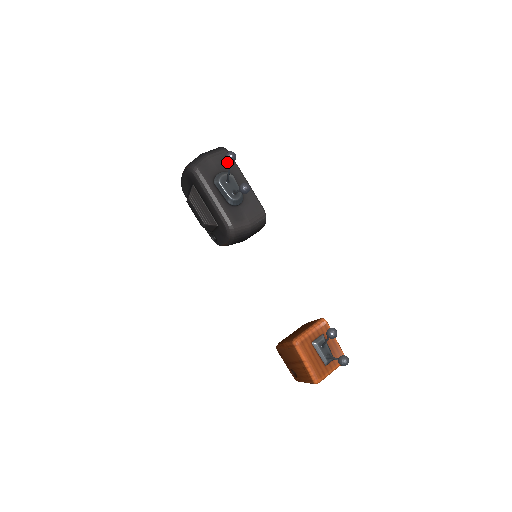
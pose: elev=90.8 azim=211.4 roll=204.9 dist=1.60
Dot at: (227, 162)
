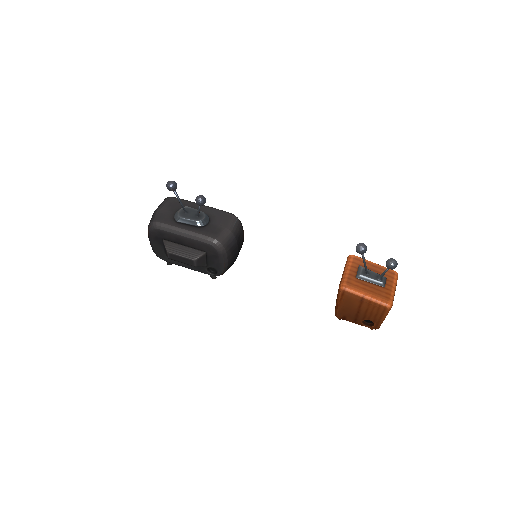
Dot at: (176, 203)
